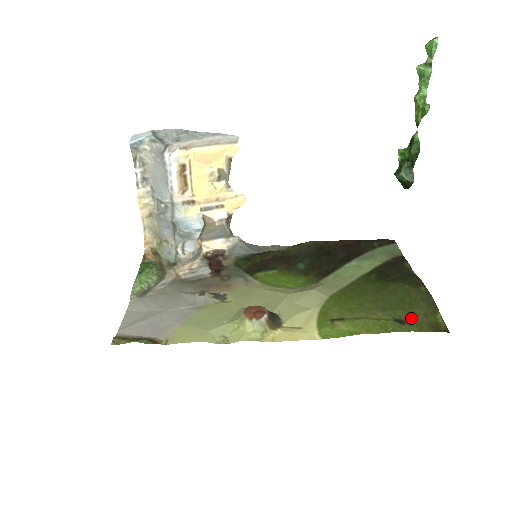
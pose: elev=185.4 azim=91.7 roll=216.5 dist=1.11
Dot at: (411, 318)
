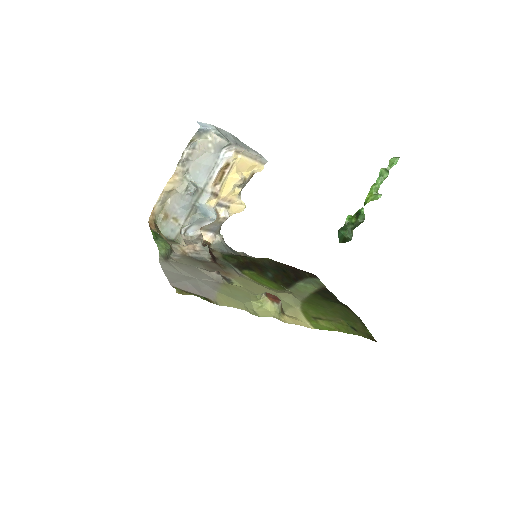
Dot at: (358, 328)
